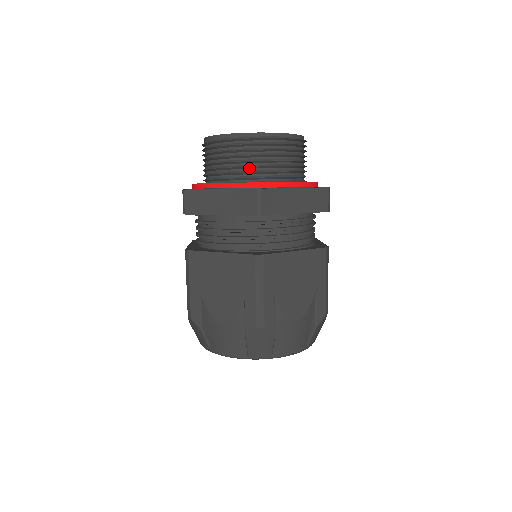
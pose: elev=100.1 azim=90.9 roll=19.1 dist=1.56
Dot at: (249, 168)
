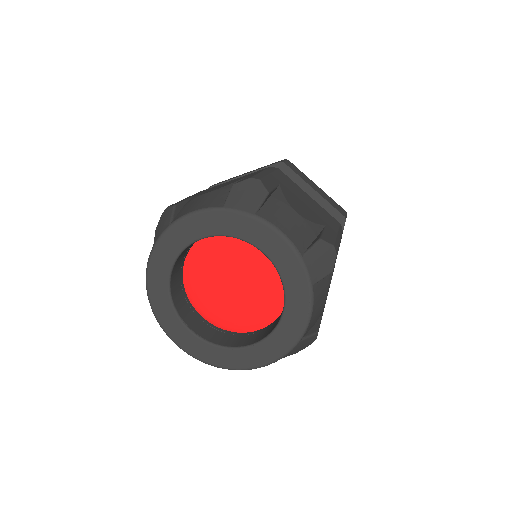
Dot at: occluded
